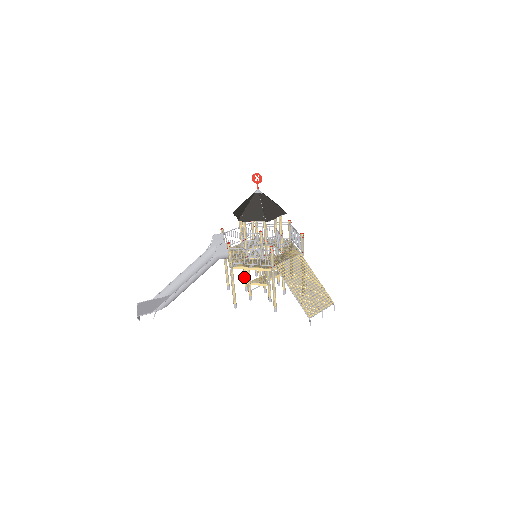
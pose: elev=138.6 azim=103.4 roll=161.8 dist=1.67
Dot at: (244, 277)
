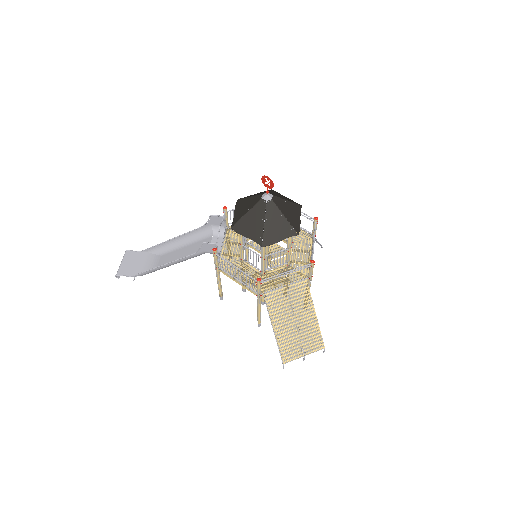
Dot at: occluded
